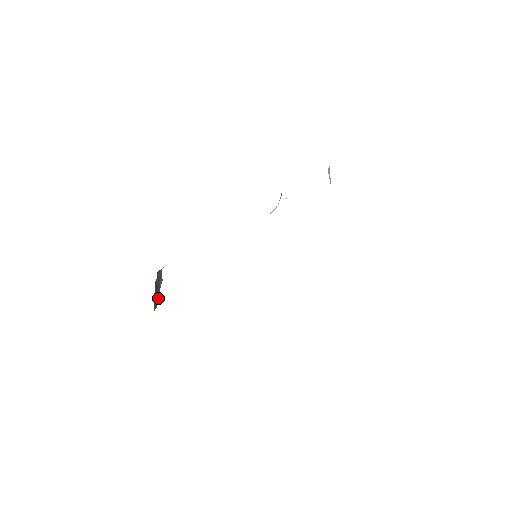
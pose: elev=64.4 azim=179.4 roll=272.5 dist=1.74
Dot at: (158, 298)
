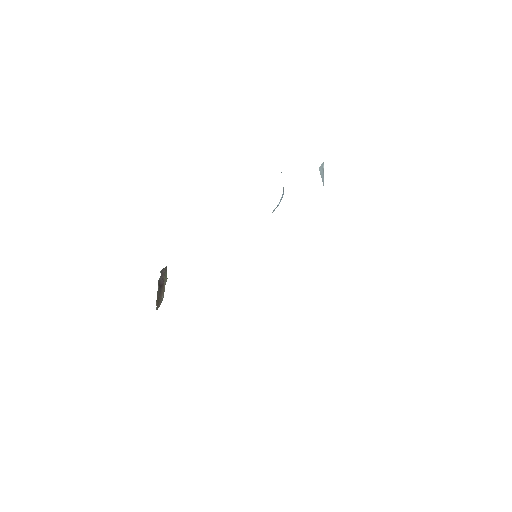
Dot at: (162, 296)
